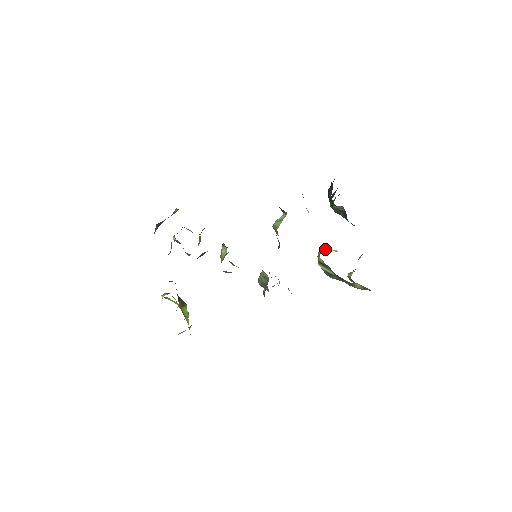
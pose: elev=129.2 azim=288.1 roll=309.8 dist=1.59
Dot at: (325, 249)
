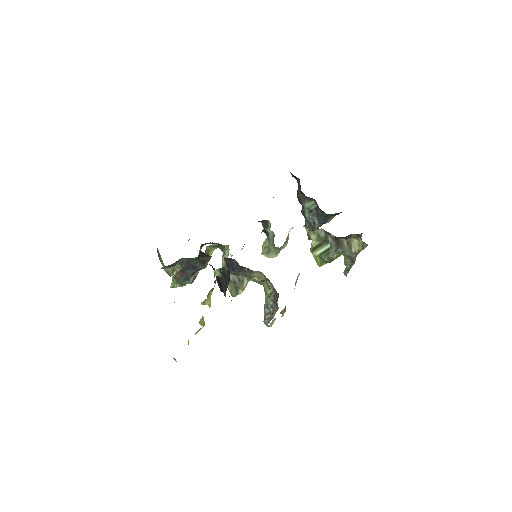
Dot at: occluded
